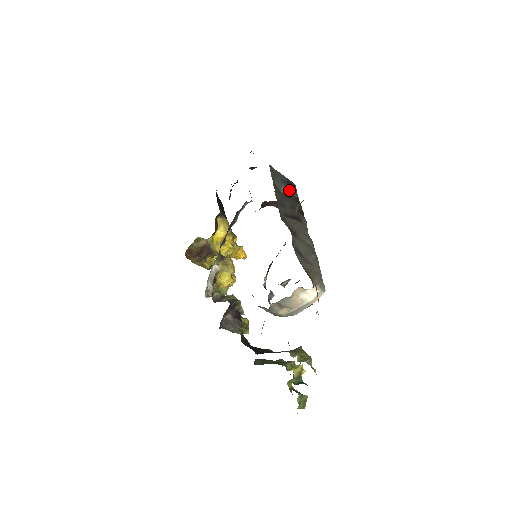
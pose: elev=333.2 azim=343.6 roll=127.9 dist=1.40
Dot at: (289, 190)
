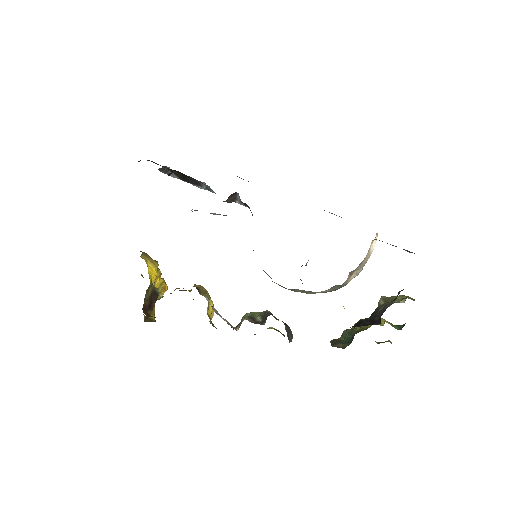
Dot at: occluded
